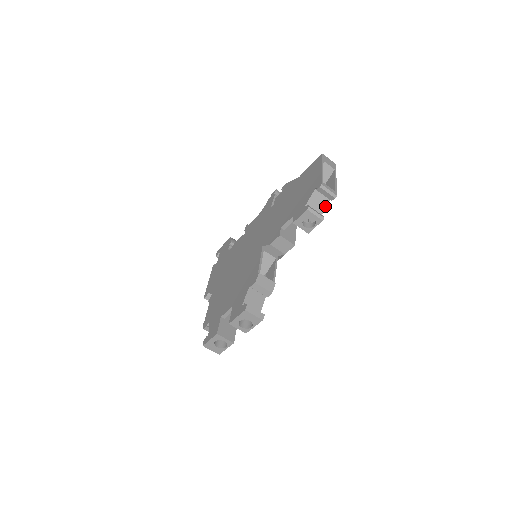
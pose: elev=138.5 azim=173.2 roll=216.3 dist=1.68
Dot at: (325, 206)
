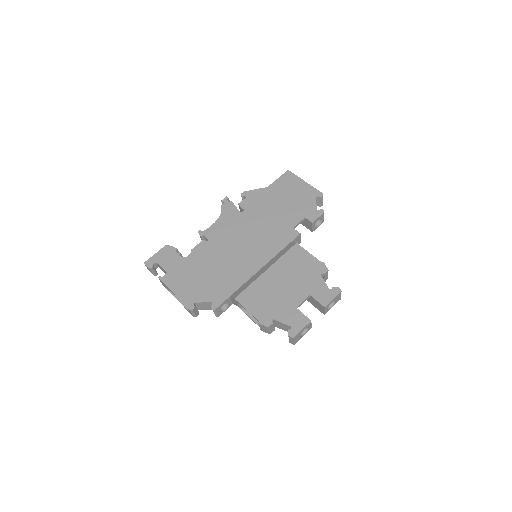
Dot at: occluded
